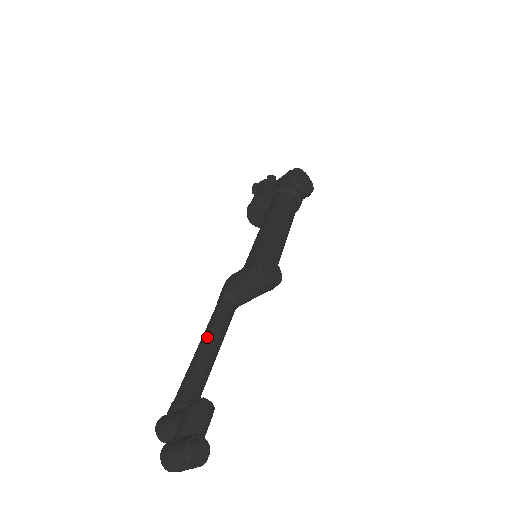
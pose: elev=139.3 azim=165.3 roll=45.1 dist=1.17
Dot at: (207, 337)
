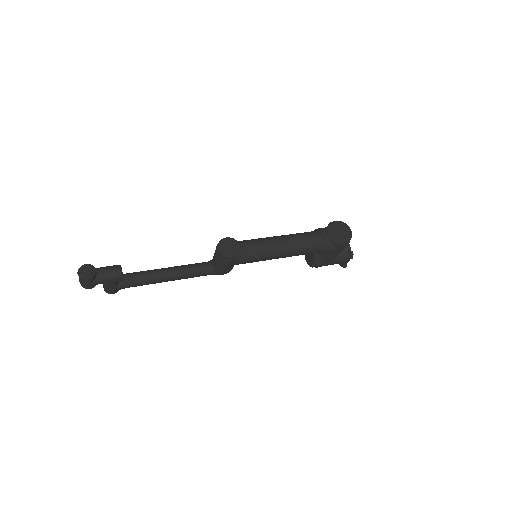
Dot at: occluded
